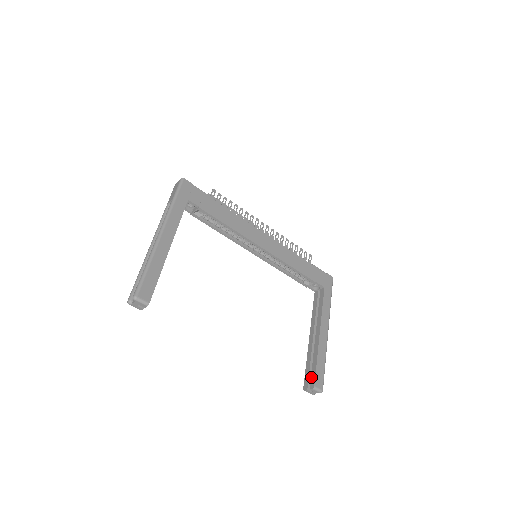
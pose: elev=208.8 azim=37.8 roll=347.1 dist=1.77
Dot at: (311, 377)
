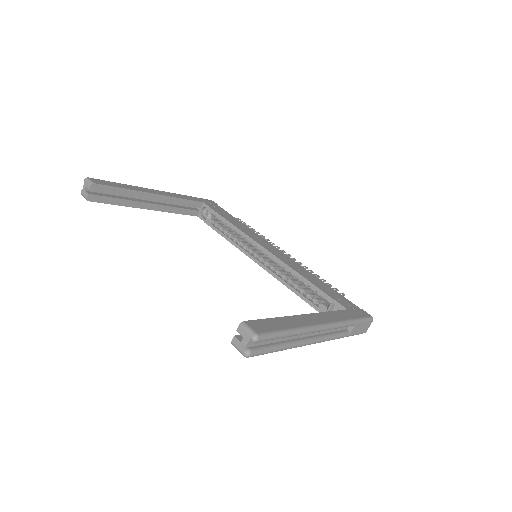
Dot at: occluded
